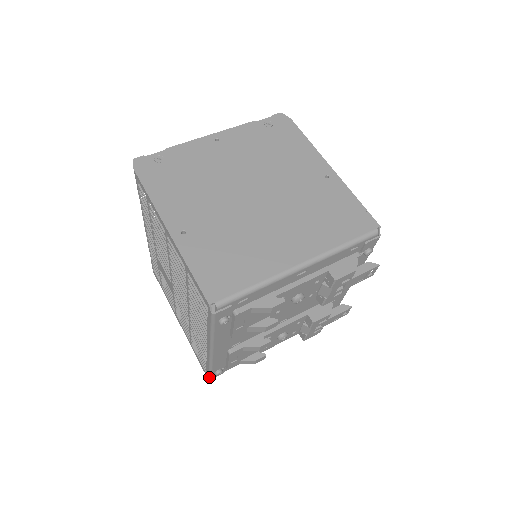
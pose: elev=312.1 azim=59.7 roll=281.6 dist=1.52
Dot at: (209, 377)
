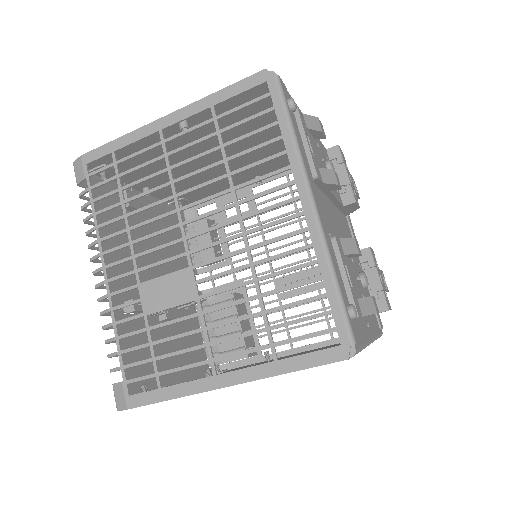
Dot at: (349, 335)
